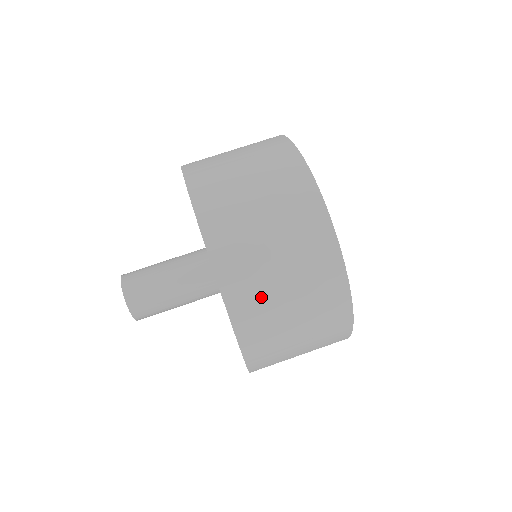
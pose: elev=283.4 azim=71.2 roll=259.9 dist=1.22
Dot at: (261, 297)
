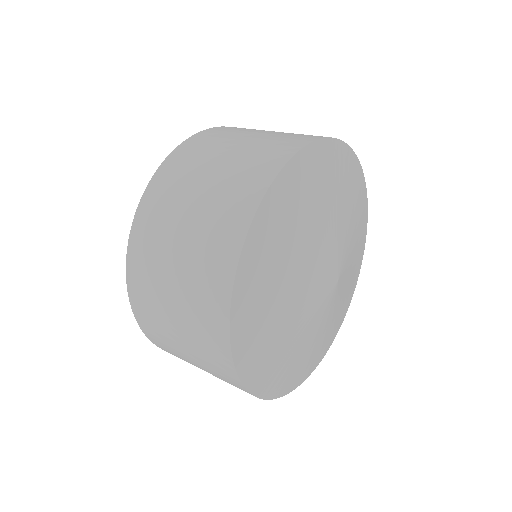
Dot at: occluded
